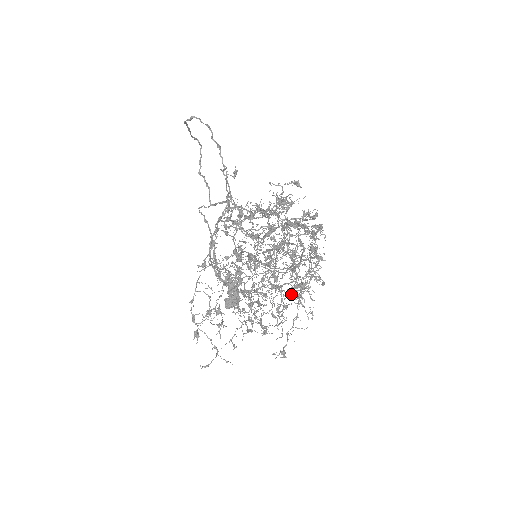
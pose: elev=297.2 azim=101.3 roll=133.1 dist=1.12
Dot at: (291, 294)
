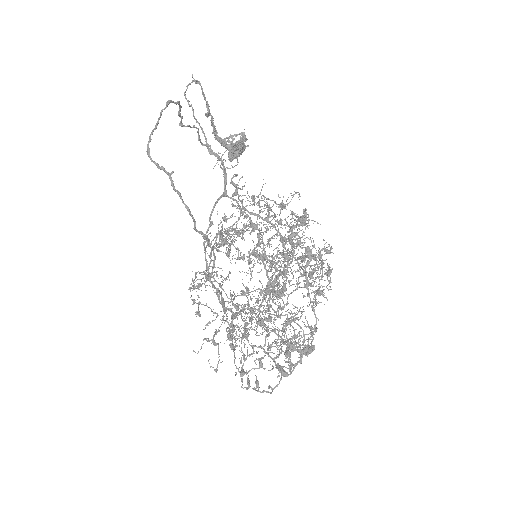
Dot at: (284, 331)
